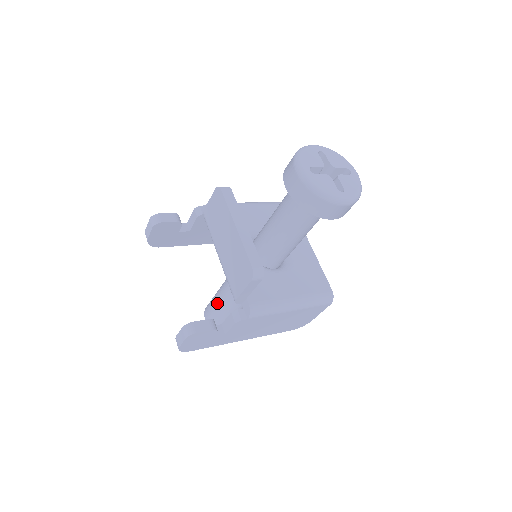
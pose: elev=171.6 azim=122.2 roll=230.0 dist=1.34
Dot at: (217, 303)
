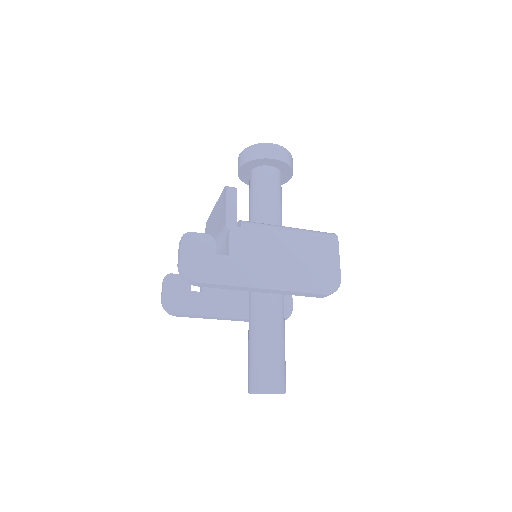
Dot at: (249, 347)
